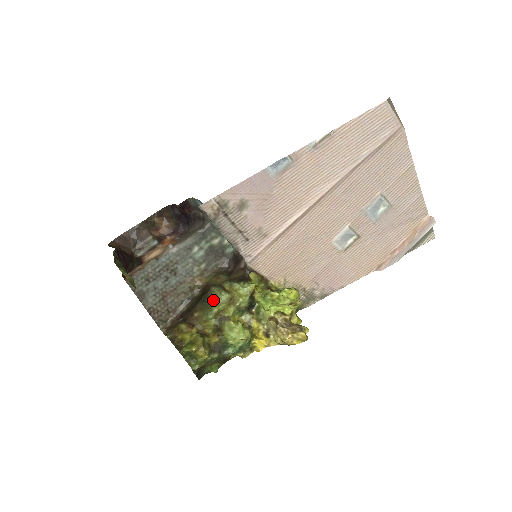
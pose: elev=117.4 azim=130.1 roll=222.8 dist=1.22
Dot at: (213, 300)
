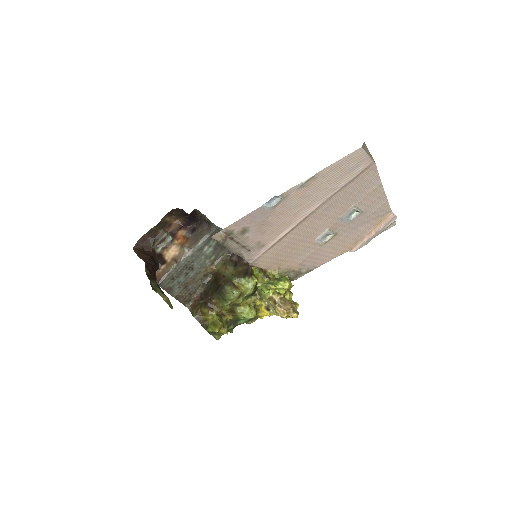
Dot at: (227, 297)
